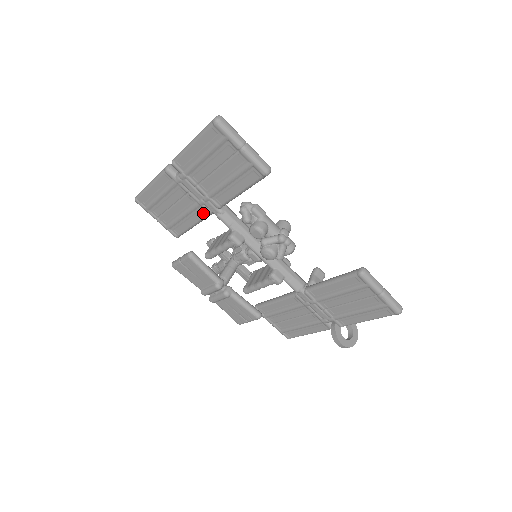
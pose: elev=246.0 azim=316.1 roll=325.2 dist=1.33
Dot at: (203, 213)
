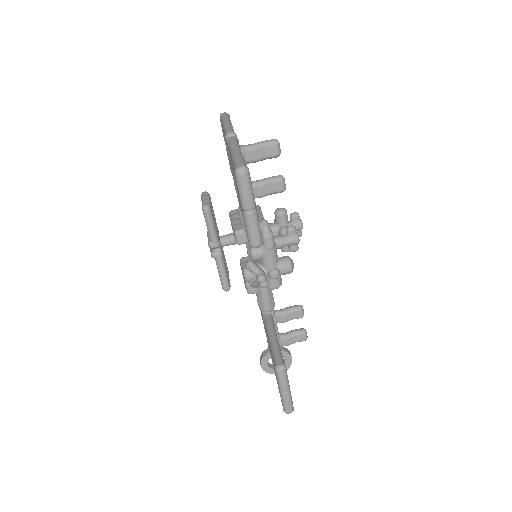
Dot at: occluded
